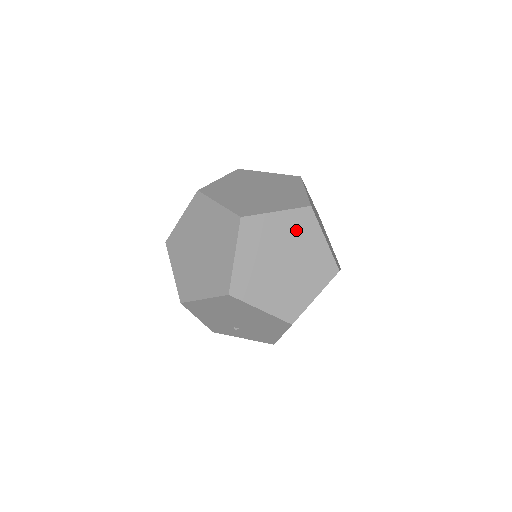
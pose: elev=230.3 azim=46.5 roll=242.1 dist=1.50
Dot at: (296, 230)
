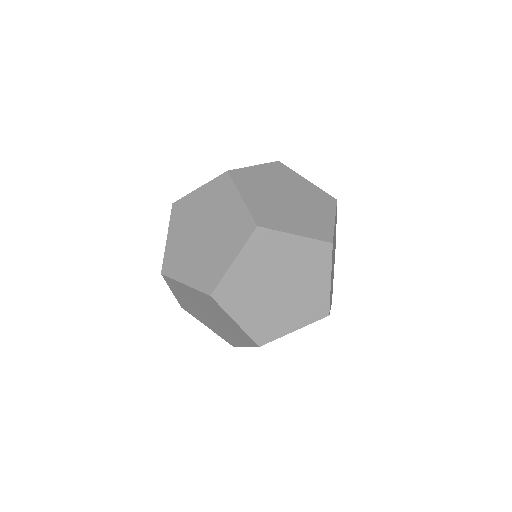
Dot at: (264, 256)
